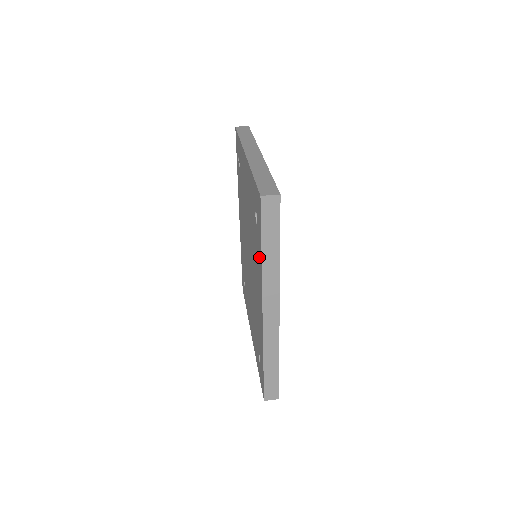
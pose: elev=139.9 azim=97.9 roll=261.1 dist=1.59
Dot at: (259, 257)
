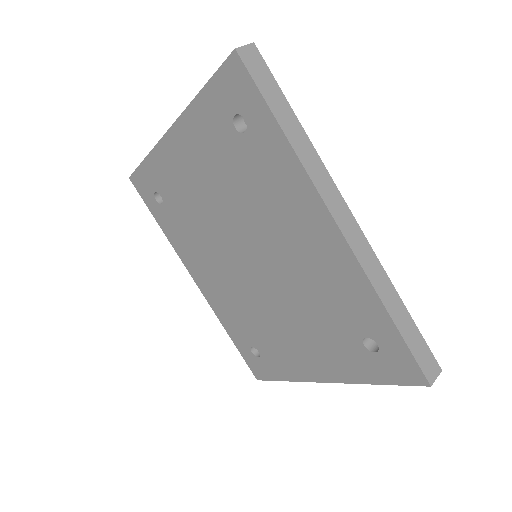
Dot at: (279, 157)
